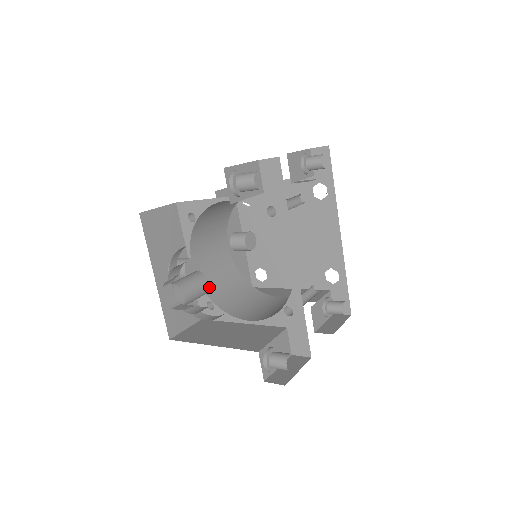
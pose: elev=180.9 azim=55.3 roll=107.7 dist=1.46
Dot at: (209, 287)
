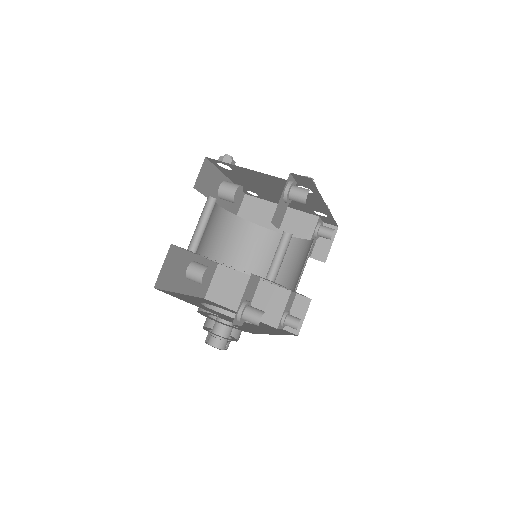
Dot at: occluded
